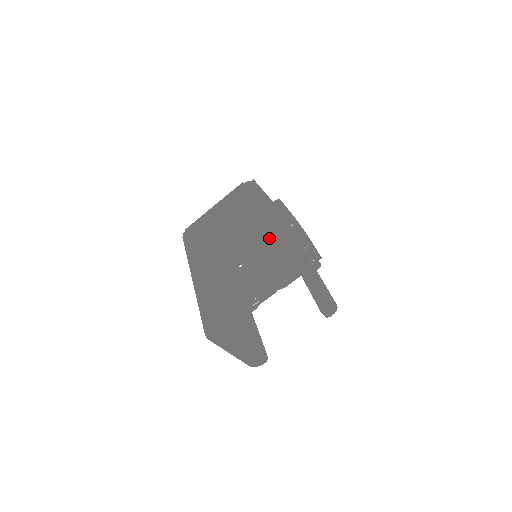
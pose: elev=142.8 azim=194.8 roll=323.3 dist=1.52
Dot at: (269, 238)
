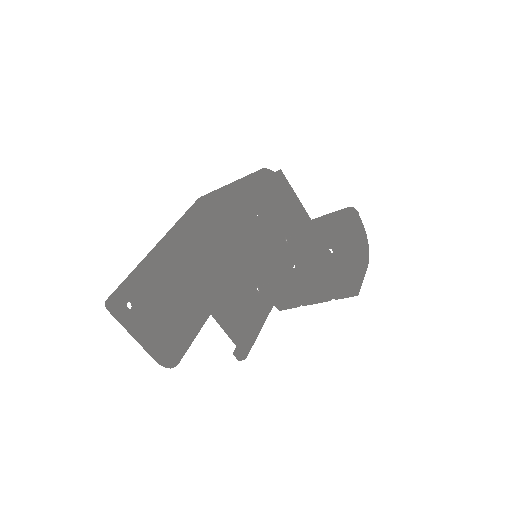
Dot at: (206, 238)
